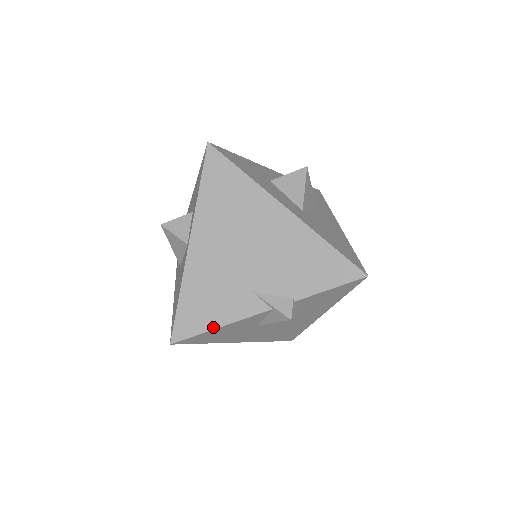
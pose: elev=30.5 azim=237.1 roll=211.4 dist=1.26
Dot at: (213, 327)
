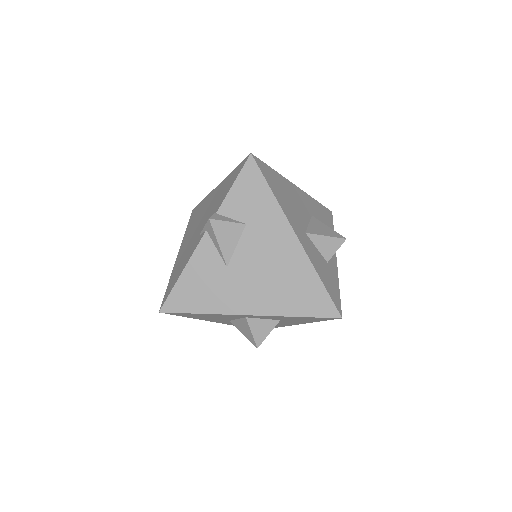
Dot at: (179, 277)
